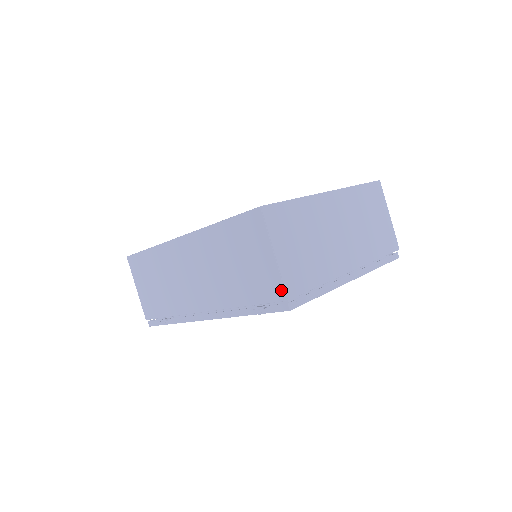
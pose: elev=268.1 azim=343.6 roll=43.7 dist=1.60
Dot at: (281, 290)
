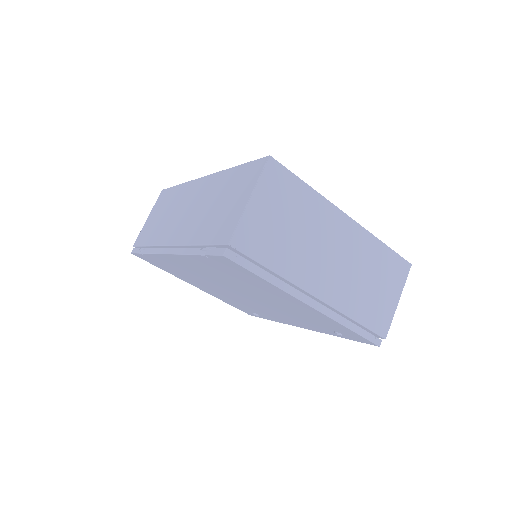
Dot at: (231, 233)
